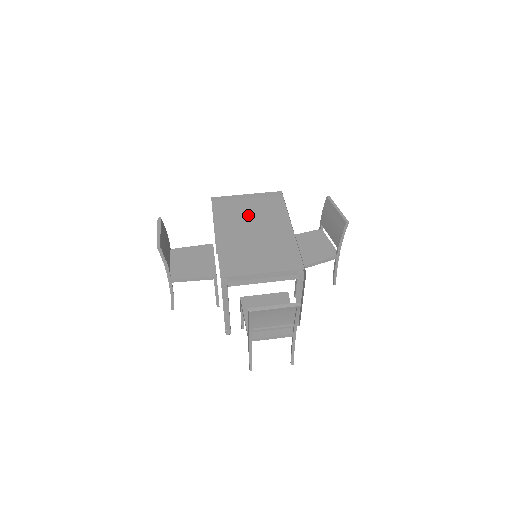
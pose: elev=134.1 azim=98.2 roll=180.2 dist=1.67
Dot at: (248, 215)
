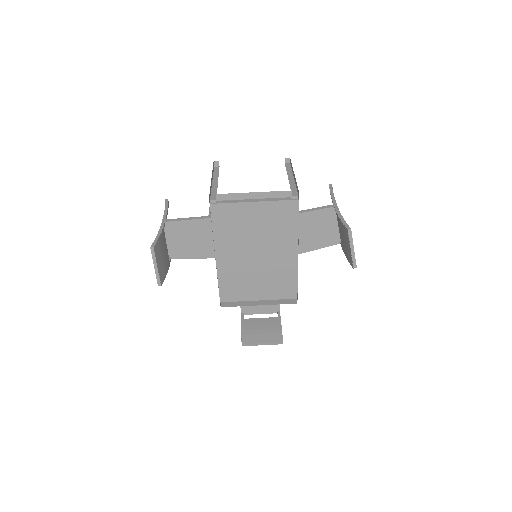
Dot at: (252, 230)
